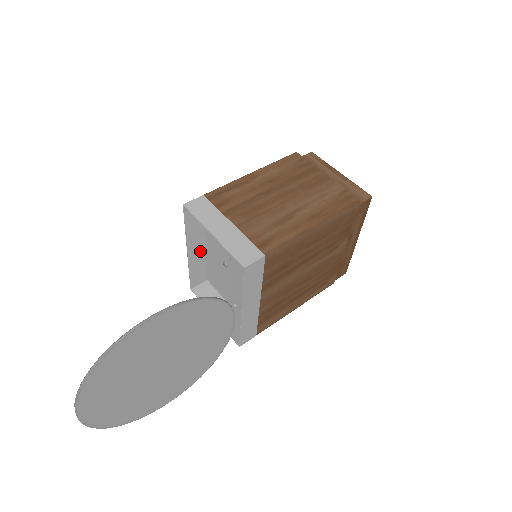
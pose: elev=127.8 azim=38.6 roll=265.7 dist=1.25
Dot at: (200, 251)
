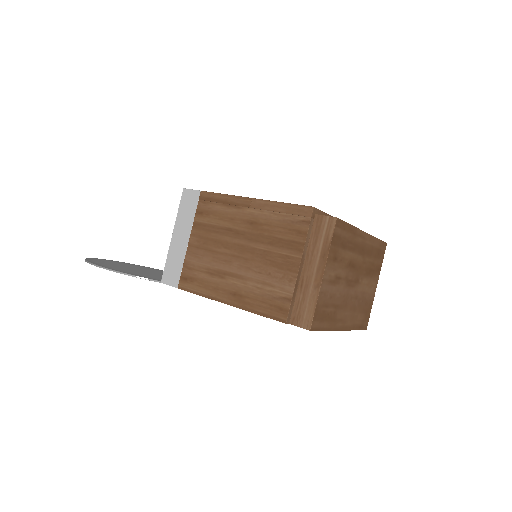
Dot at: occluded
